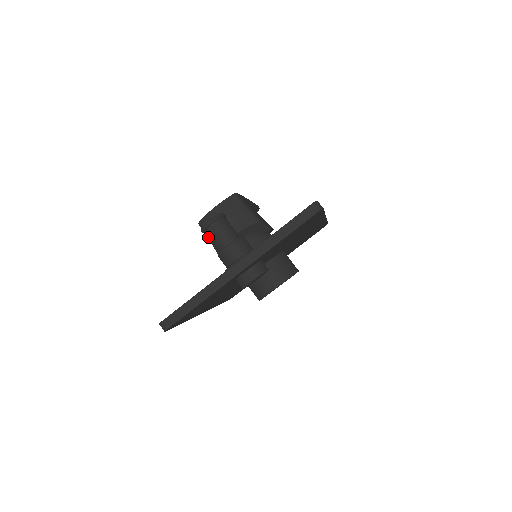
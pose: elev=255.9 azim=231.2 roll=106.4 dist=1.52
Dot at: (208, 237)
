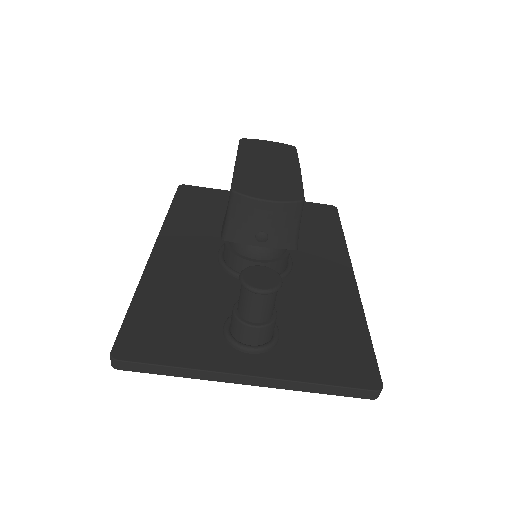
Dot at: (242, 291)
